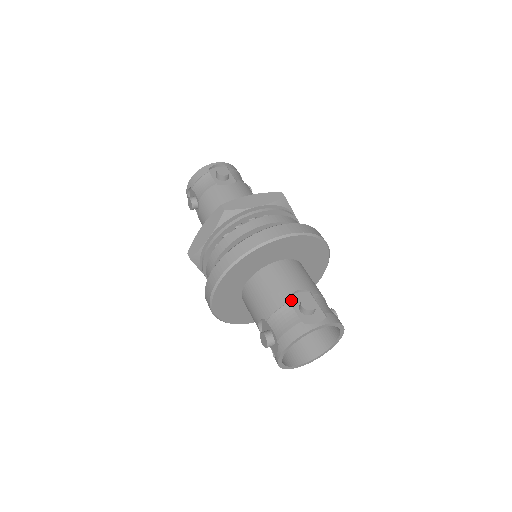
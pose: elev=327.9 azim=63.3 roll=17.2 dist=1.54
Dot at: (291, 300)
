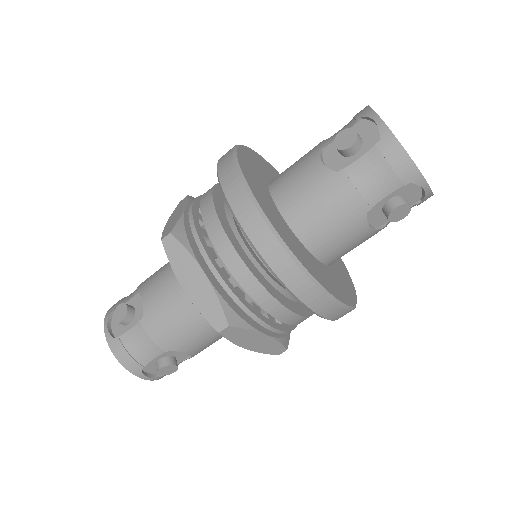
Dot at: occluded
